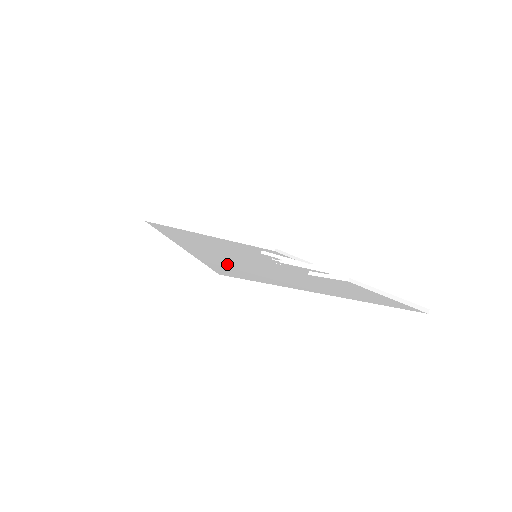
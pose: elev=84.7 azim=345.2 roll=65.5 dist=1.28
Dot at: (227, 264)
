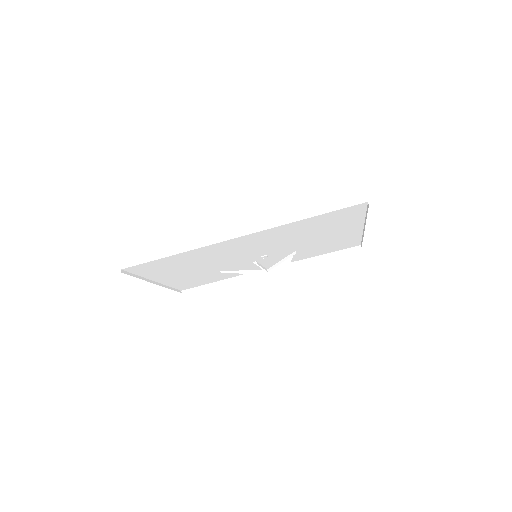
Dot at: occluded
